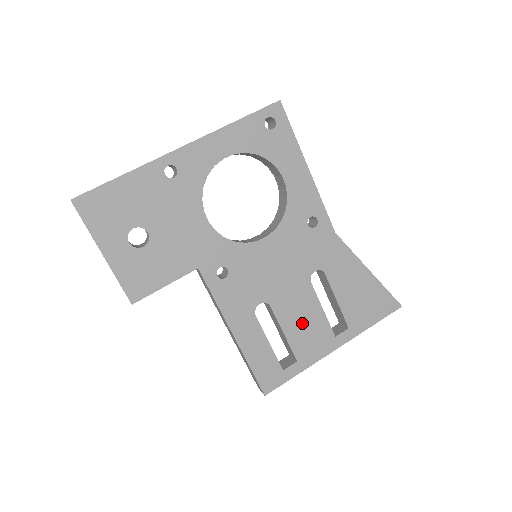
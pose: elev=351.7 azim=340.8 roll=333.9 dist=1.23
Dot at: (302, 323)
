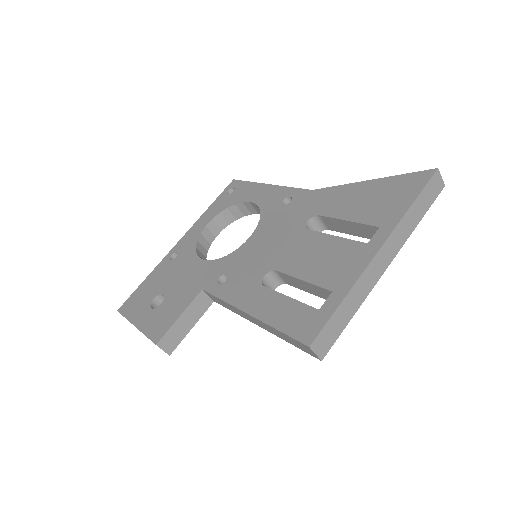
Dot at: (318, 260)
